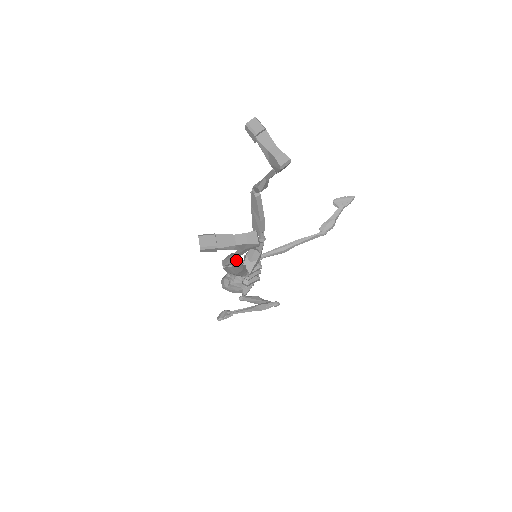
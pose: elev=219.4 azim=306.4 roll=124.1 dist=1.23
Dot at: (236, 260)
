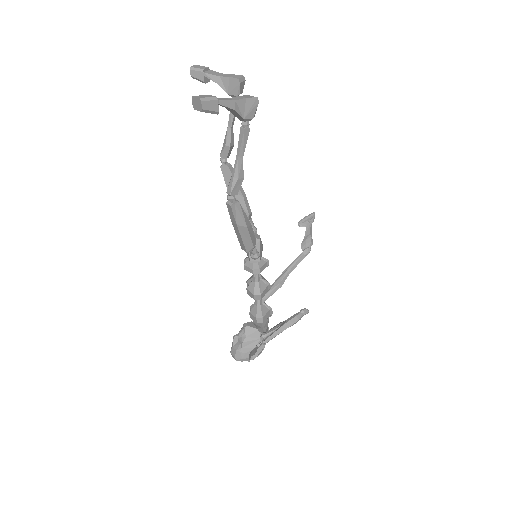
Dot at: (241, 171)
